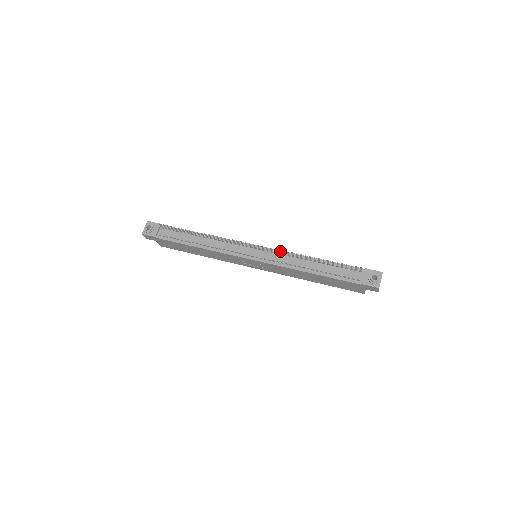
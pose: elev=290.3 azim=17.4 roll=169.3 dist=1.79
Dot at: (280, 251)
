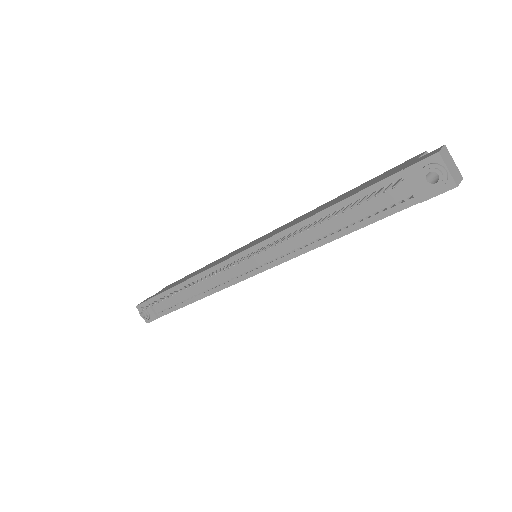
Dot at: (270, 239)
